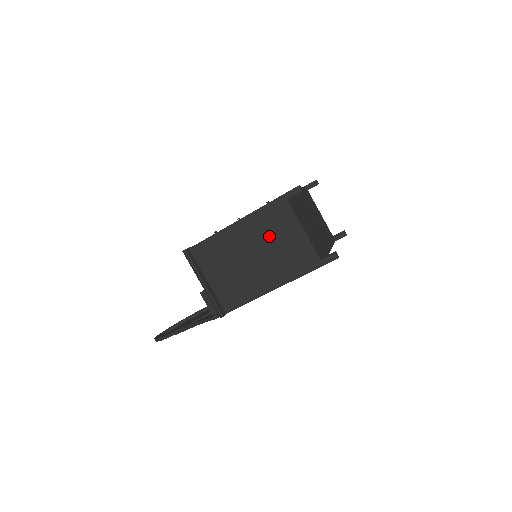
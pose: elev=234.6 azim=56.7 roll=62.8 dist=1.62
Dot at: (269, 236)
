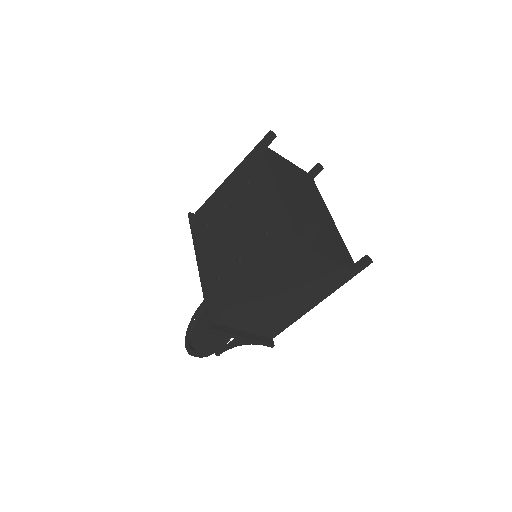
Dot at: (296, 279)
